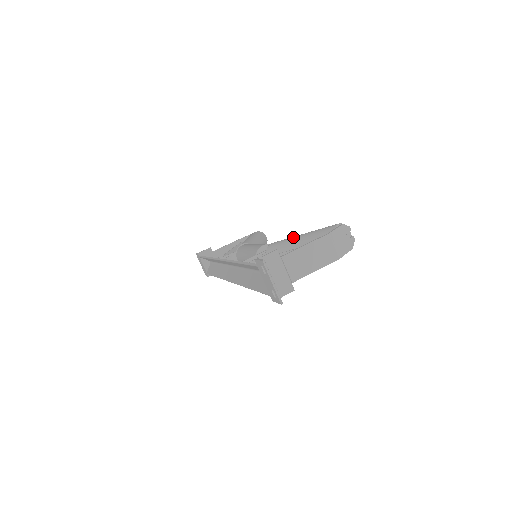
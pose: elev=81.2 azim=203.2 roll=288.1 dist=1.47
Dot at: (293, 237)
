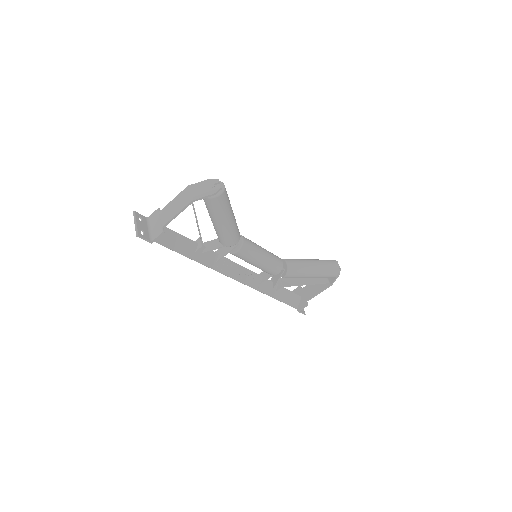
Dot at: occluded
